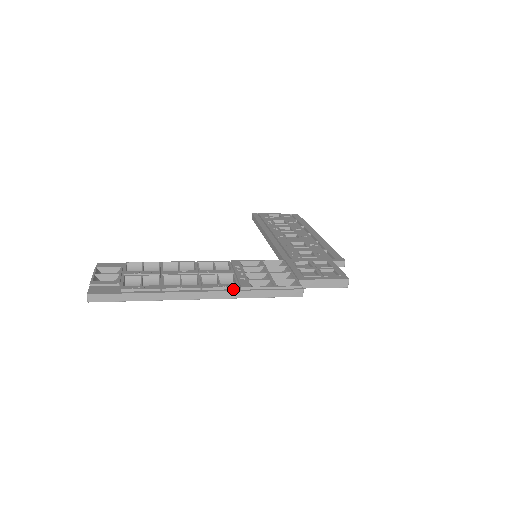
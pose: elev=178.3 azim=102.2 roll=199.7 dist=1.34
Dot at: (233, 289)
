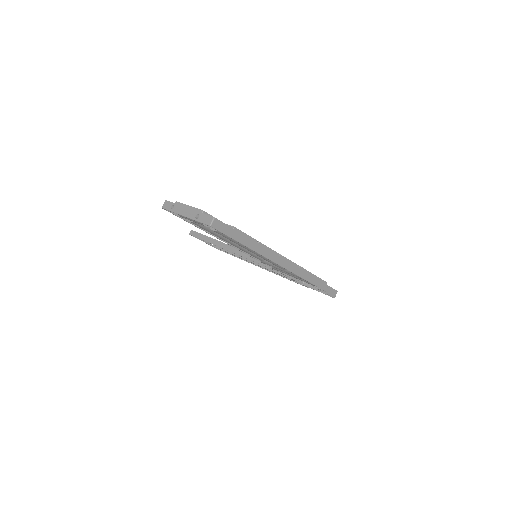
Dot at: (295, 265)
